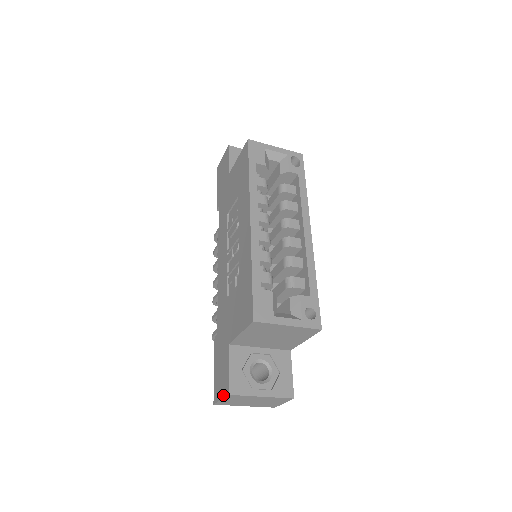
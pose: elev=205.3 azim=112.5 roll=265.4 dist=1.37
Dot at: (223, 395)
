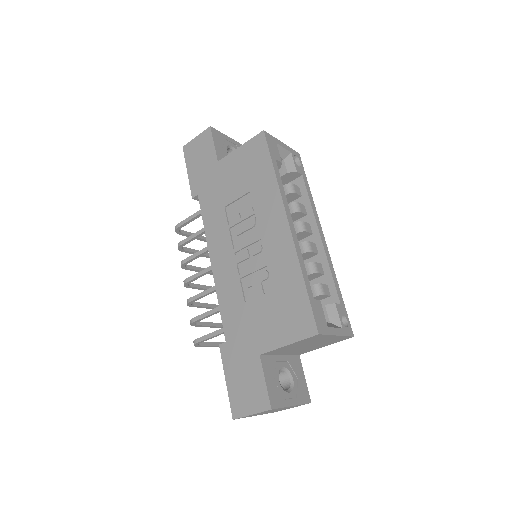
Dot at: (258, 410)
